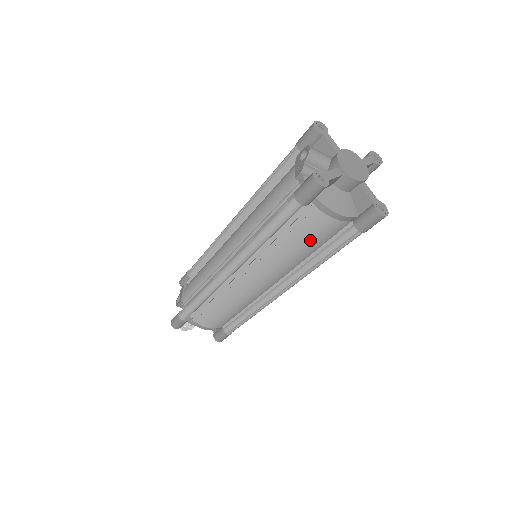
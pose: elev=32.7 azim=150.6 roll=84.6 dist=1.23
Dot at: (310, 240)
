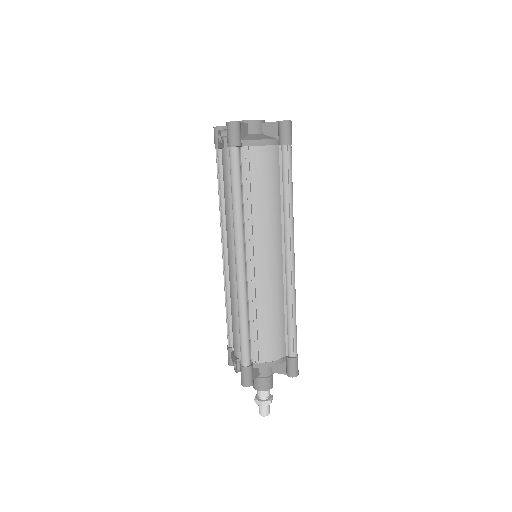
Dot at: (266, 179)
